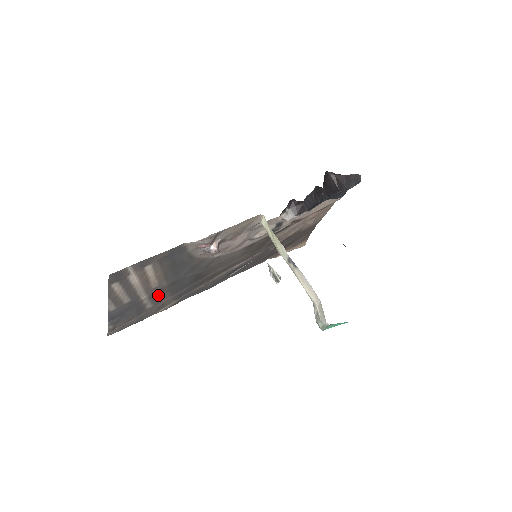
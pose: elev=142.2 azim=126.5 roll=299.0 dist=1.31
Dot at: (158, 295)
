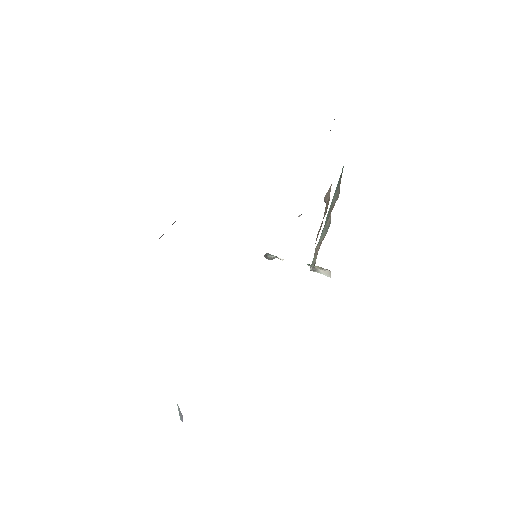
Dot at: occluded
